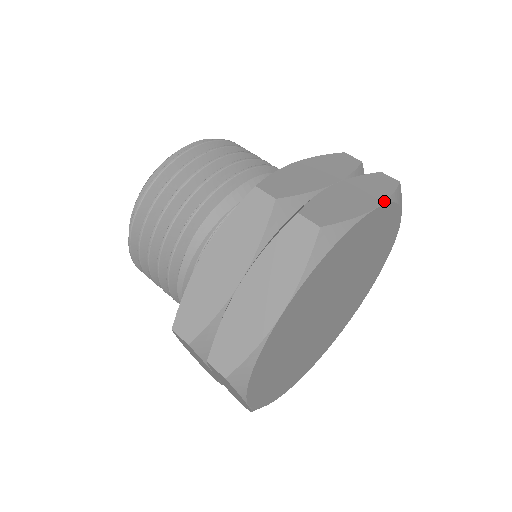
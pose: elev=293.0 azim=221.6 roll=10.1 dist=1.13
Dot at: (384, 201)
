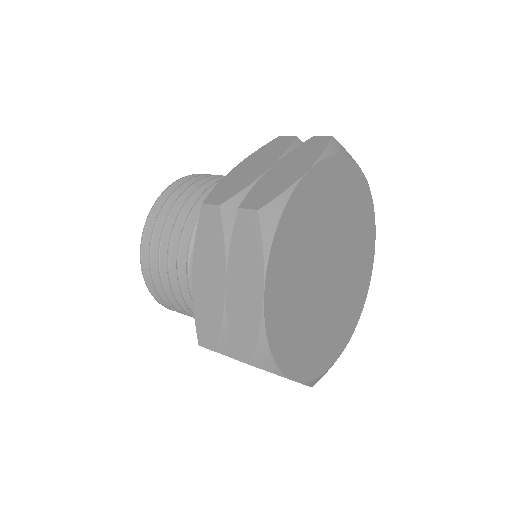
Dot at: (366, 180)
